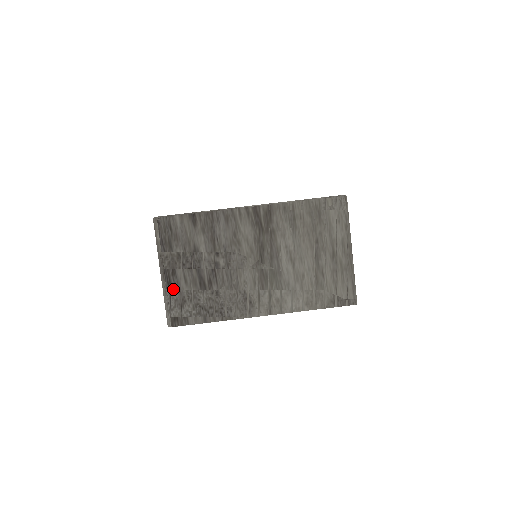
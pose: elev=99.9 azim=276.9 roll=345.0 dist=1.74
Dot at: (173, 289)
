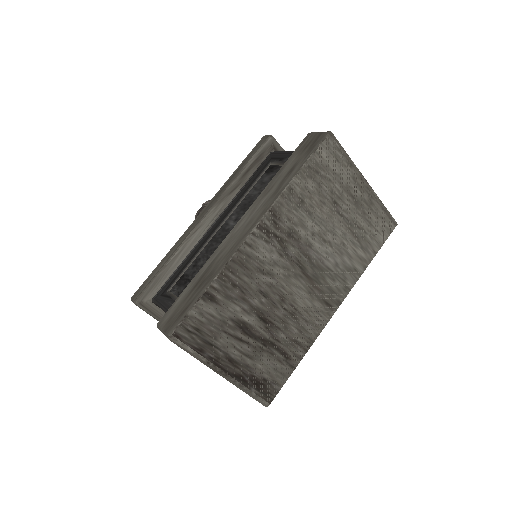
Dot at: (245, 376)
